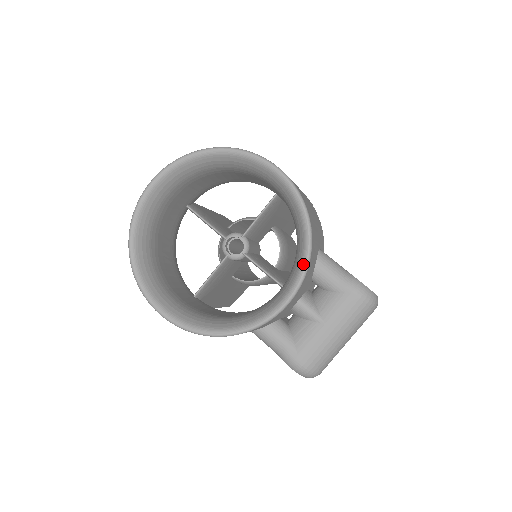
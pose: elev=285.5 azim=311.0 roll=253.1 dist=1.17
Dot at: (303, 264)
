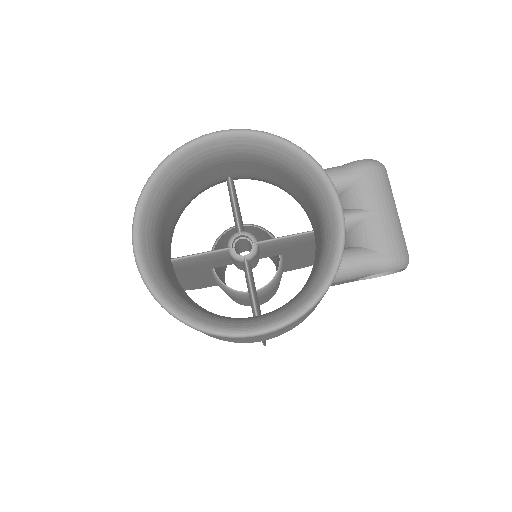
Dot at: (319, 172)
